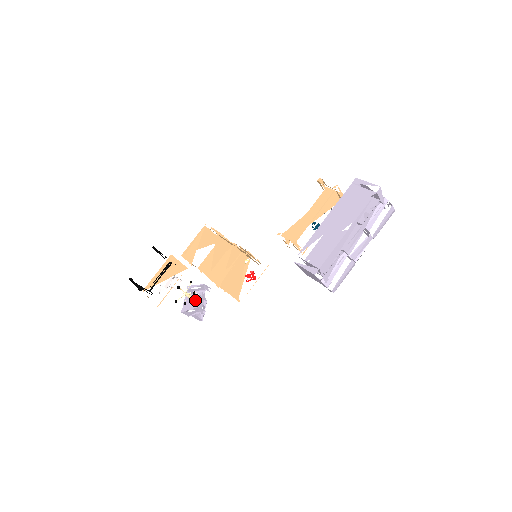
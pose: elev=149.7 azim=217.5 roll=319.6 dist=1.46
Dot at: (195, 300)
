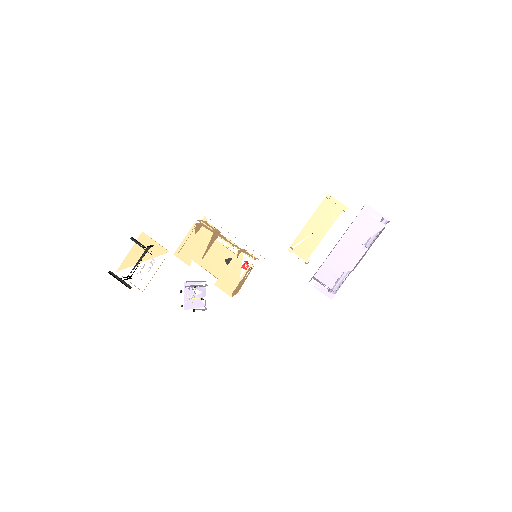
Dot at: (195, 296)
